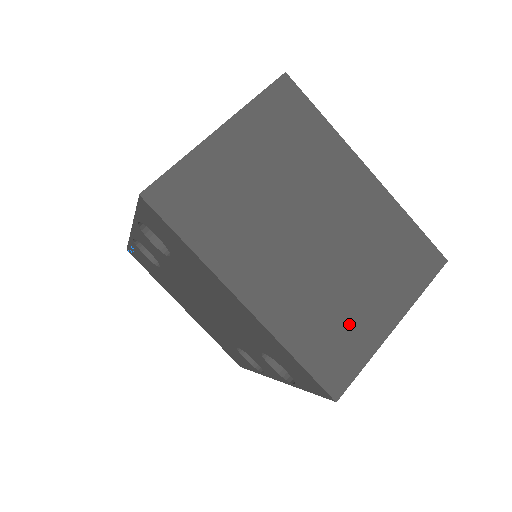
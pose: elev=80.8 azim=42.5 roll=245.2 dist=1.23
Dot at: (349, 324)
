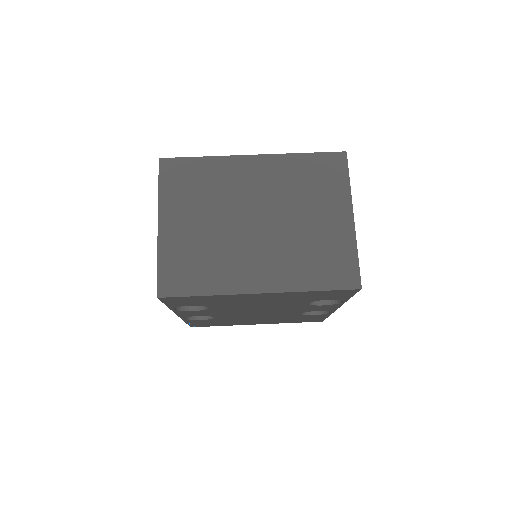
Dot at: (327, 244)
